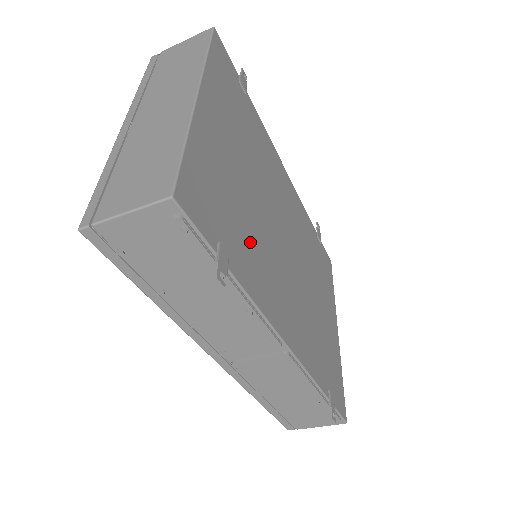
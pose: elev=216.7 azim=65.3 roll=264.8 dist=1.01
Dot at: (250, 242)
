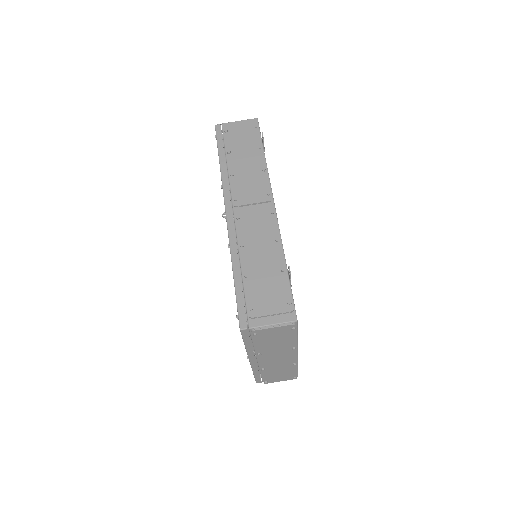
Dot at: occluded
